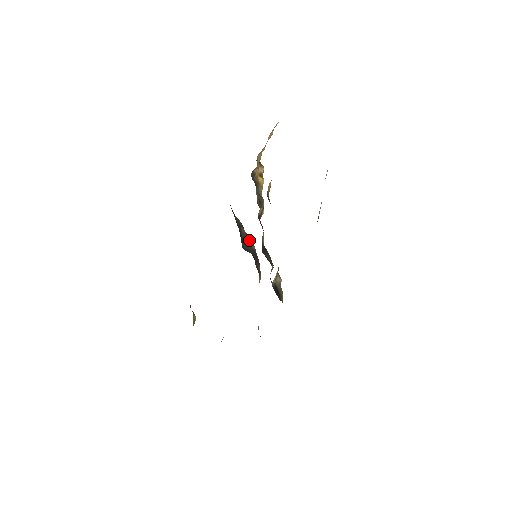
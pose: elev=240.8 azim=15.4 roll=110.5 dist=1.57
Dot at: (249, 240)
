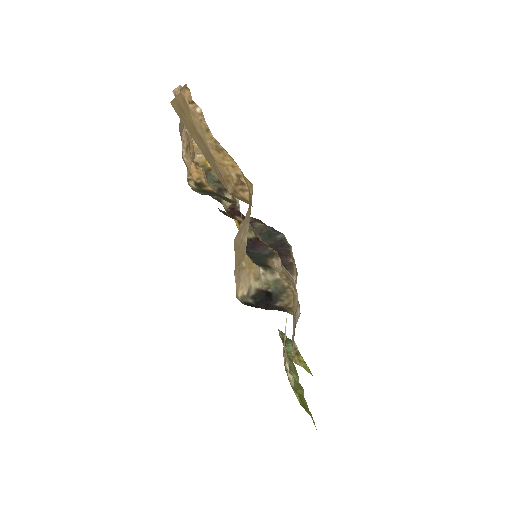
Dot at: (271, 231)
